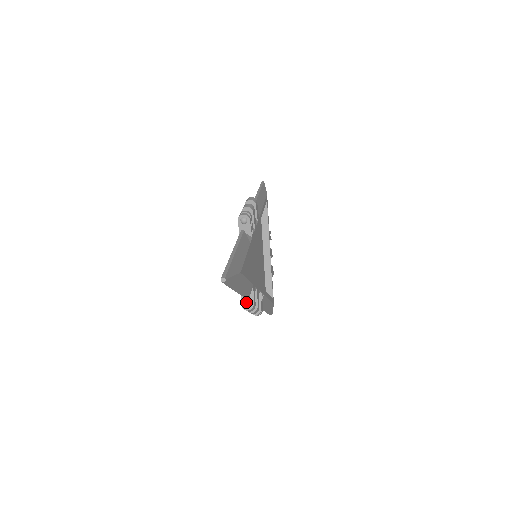
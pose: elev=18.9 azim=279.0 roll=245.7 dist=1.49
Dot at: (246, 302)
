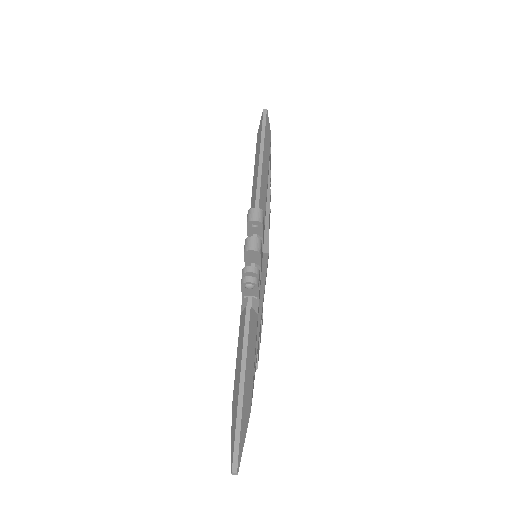
Dot at: occluded
